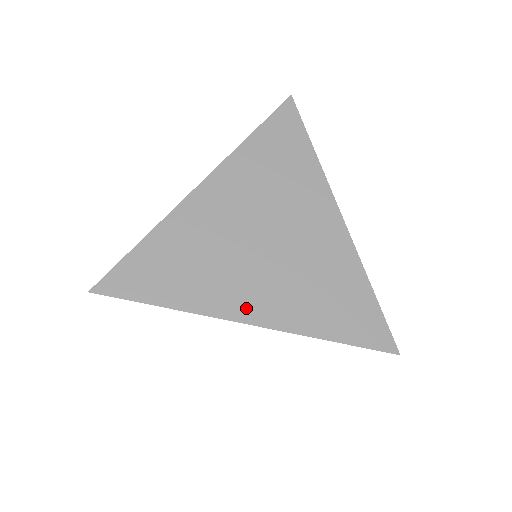
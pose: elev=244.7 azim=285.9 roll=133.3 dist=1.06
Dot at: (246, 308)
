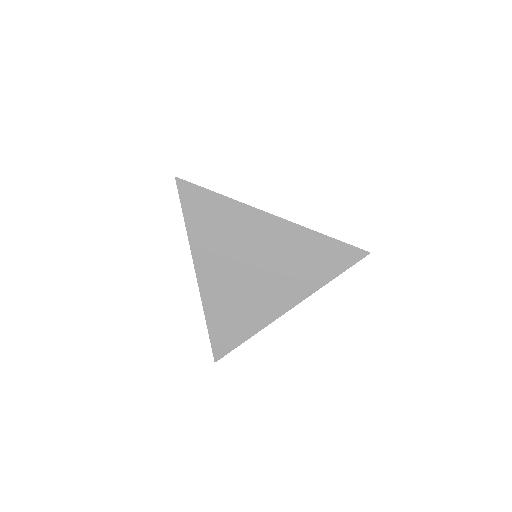
Dot at: occluded
